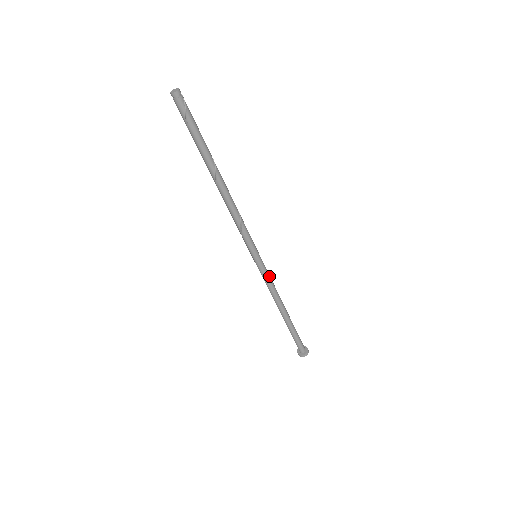
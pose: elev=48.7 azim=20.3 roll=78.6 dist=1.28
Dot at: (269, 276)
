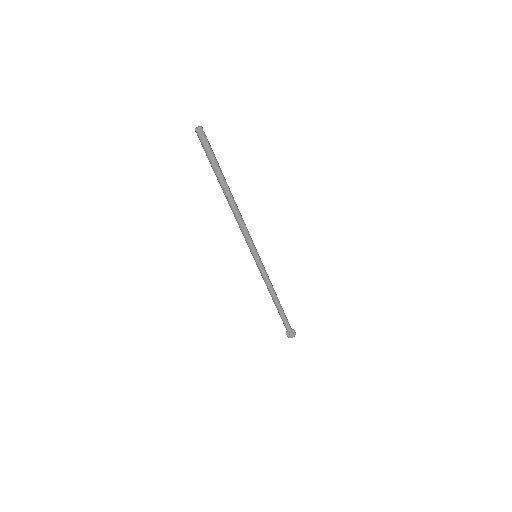
Dot at: (266, 272)
